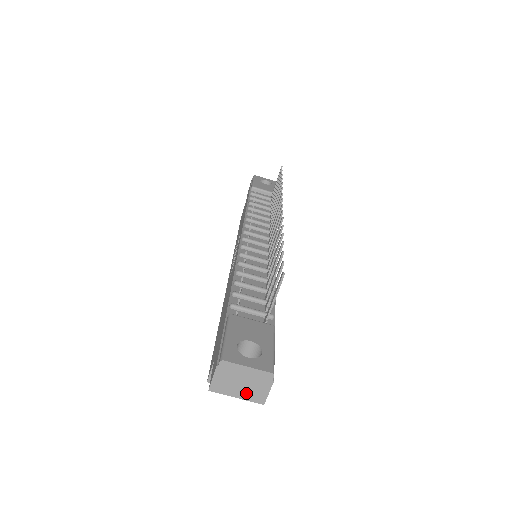
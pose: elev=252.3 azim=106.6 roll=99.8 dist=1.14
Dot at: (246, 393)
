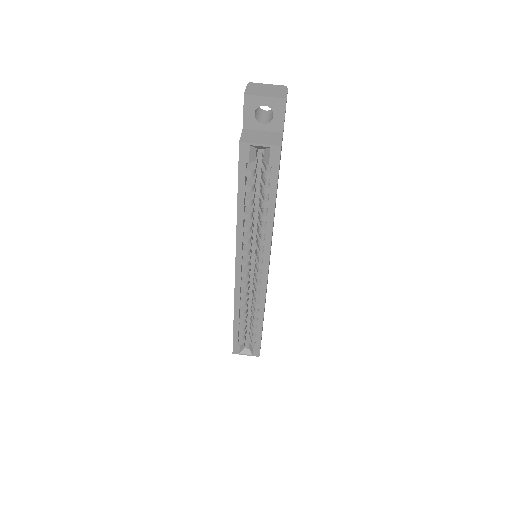
Dot at: (271, 94)
